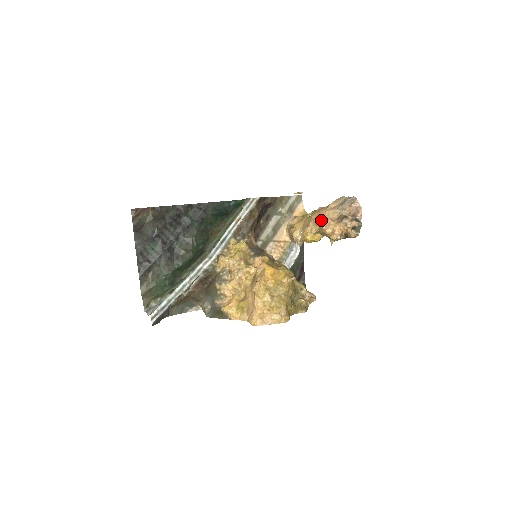
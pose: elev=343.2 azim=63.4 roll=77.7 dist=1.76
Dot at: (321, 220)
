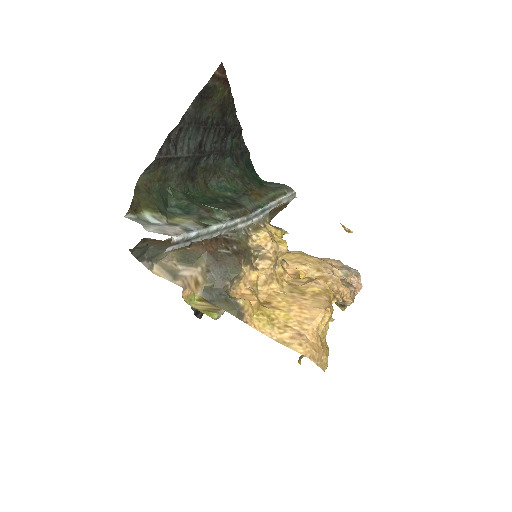
Dot at: (326, 270)
